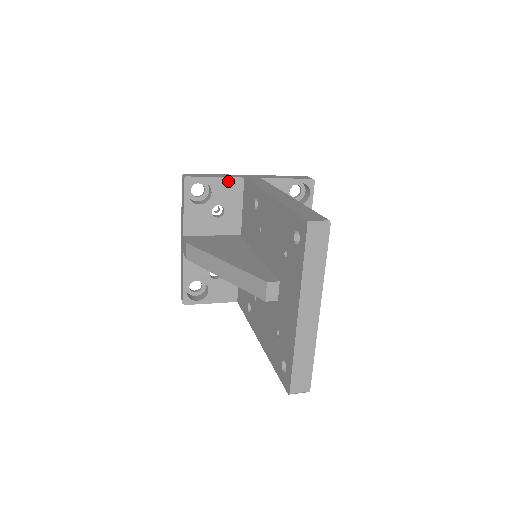
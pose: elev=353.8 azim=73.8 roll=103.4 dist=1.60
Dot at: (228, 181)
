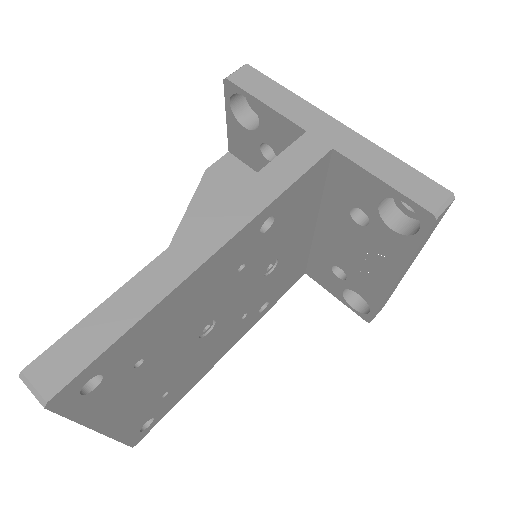
Dot at: (282, 121)
